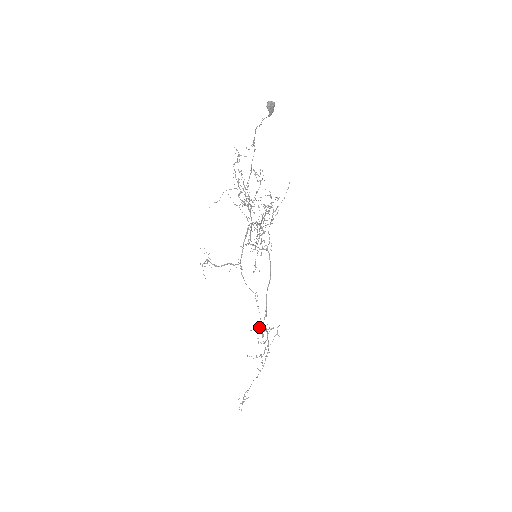
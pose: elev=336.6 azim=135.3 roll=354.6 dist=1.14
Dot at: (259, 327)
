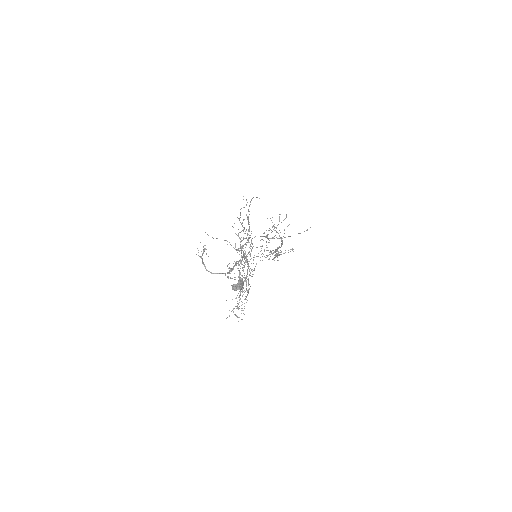
Dot at: (267, 255)
